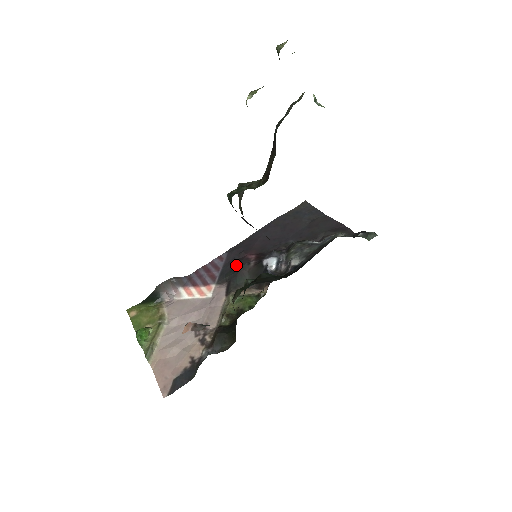
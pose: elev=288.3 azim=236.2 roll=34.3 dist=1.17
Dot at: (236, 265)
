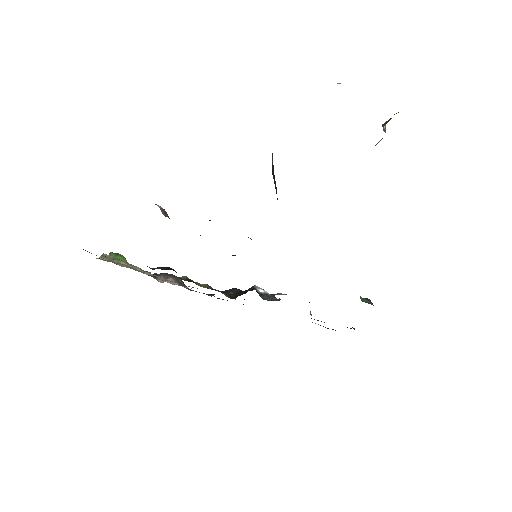
Dot at: occluded
